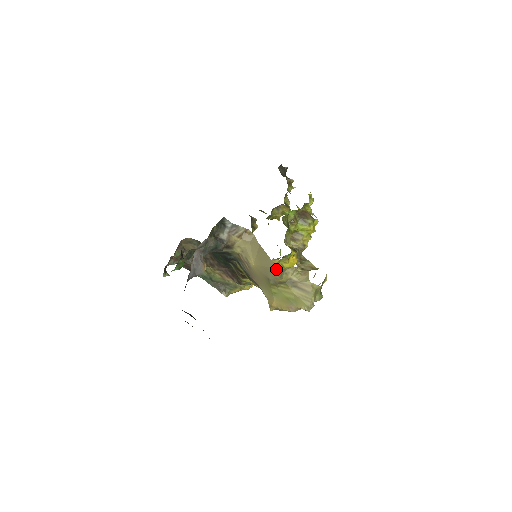
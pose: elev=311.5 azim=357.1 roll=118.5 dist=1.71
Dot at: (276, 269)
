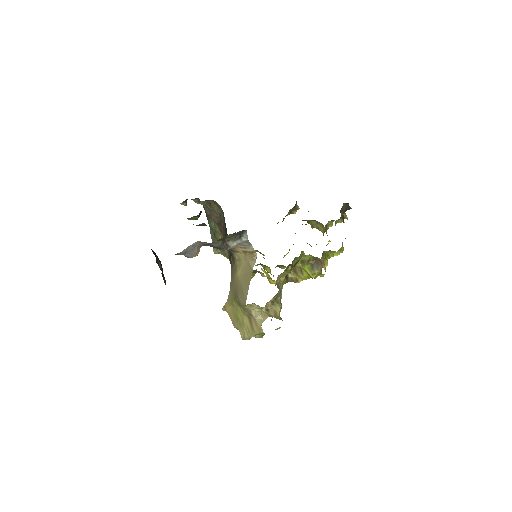
Dot at: (245, 299)
